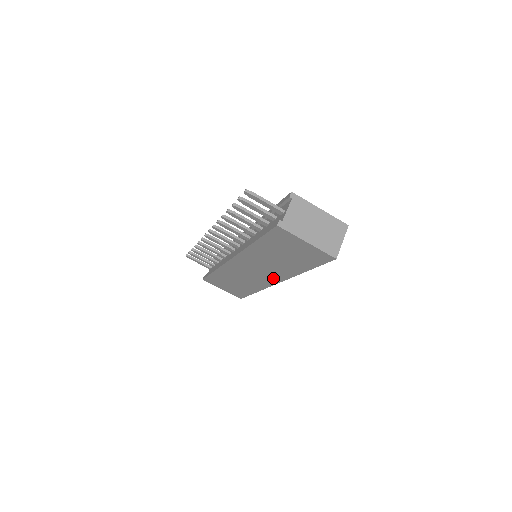
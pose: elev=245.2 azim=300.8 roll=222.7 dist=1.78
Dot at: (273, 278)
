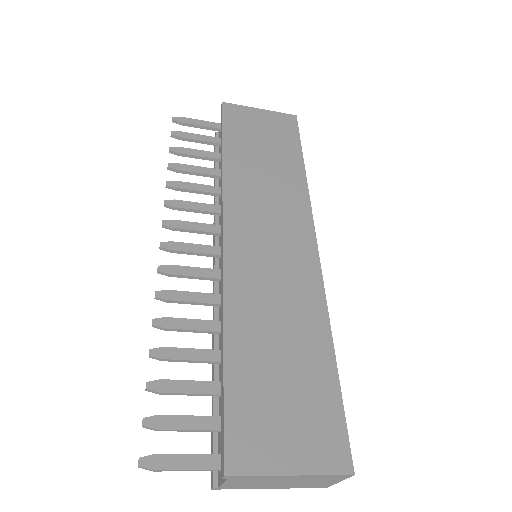
Dot at: occluded
